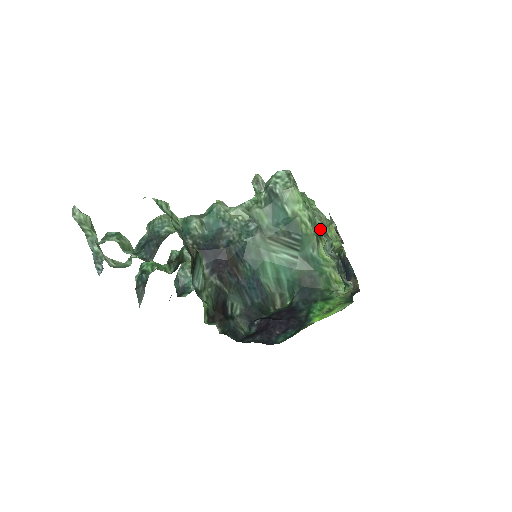
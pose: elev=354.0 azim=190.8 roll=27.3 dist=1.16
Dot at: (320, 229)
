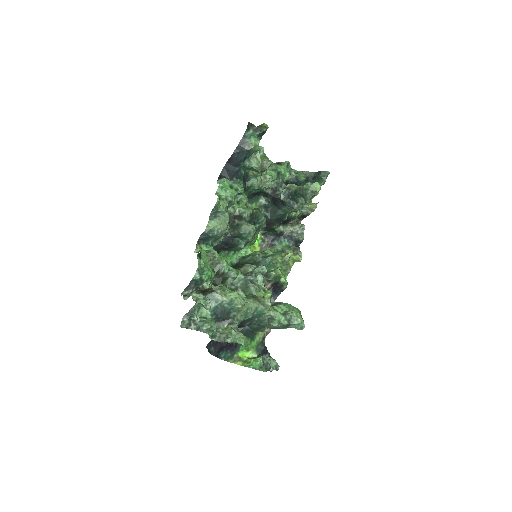
Dot at: occluded
